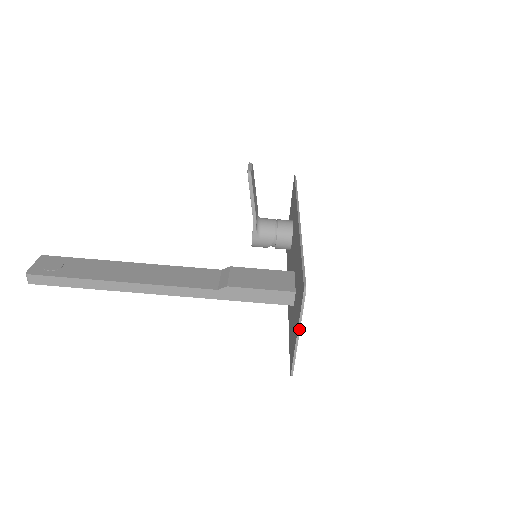
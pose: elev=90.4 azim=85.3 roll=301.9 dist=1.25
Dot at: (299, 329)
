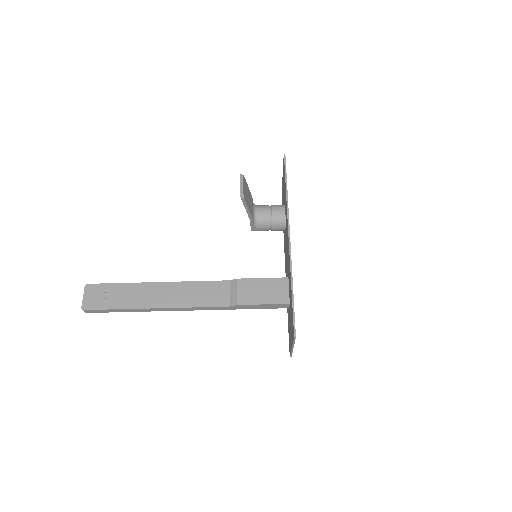
Dot at: (293, 347)
